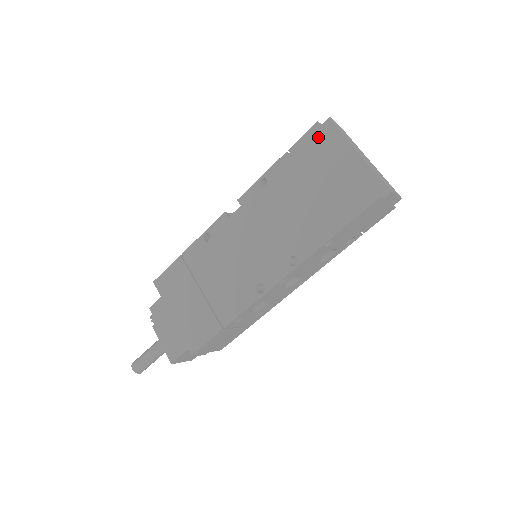
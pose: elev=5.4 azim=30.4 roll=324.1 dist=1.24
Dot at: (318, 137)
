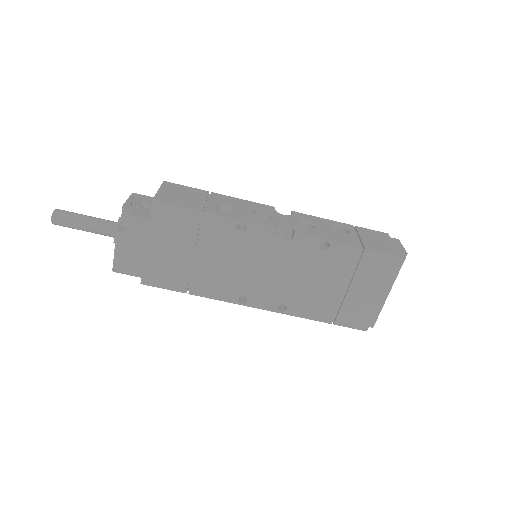
Dot at: (388, 266)
